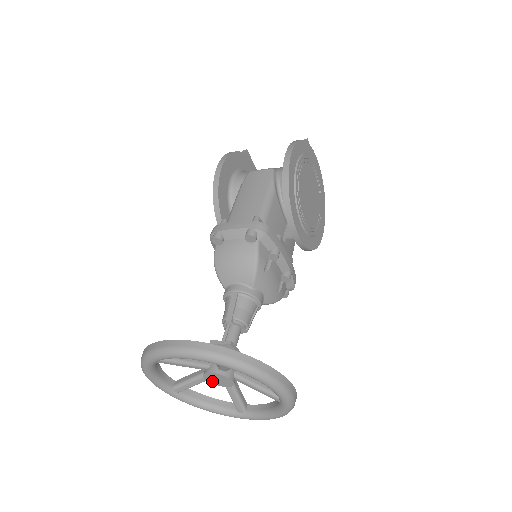
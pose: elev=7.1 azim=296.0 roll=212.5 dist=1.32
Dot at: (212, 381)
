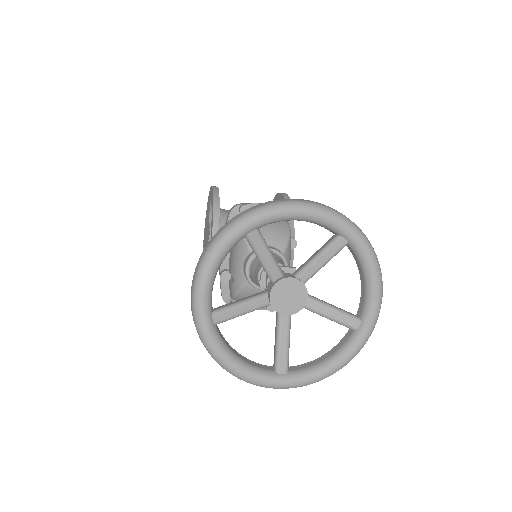
Dot at: (277, 301)
